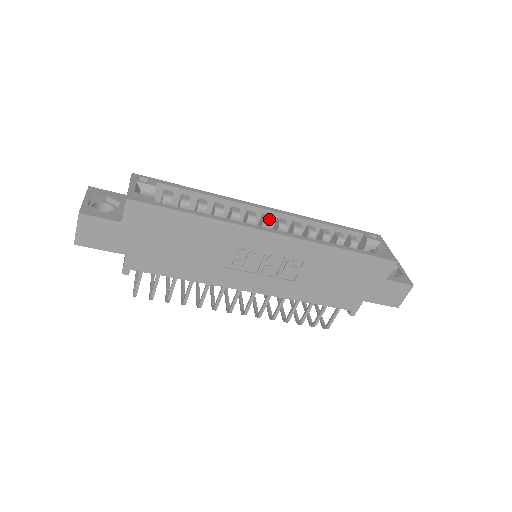
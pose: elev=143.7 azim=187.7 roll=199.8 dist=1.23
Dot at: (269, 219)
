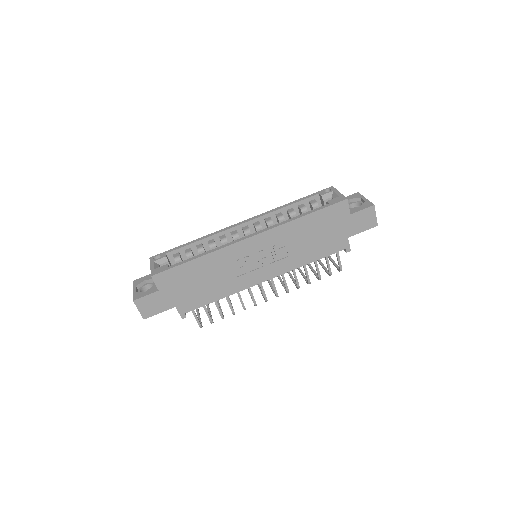
Dot at: (247, 229)
